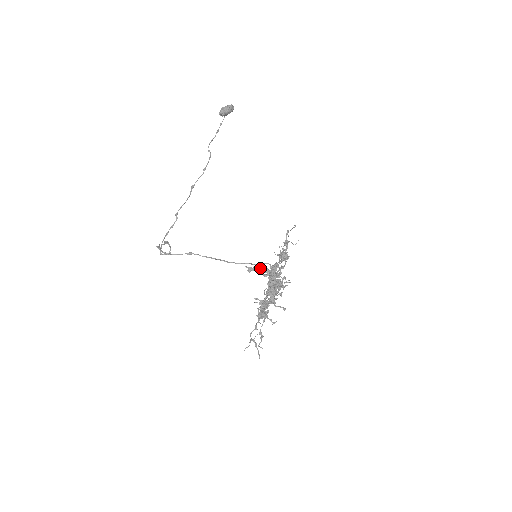
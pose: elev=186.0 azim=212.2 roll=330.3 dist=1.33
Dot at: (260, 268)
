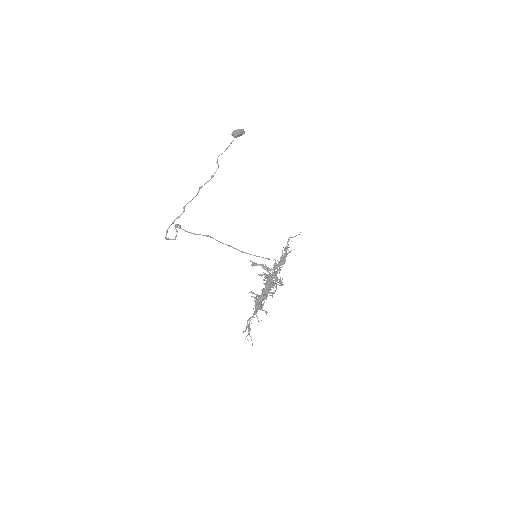
Dot at: (262, 265)
